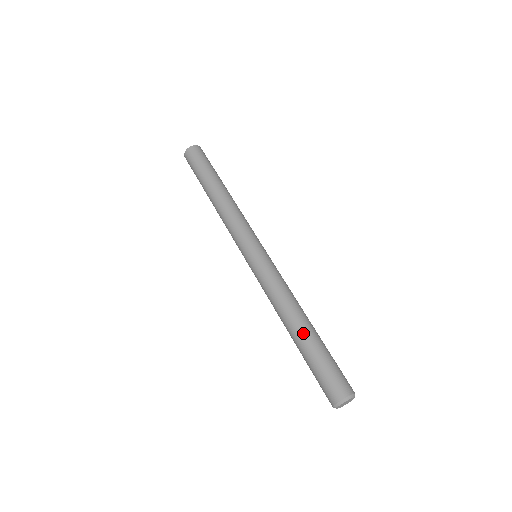
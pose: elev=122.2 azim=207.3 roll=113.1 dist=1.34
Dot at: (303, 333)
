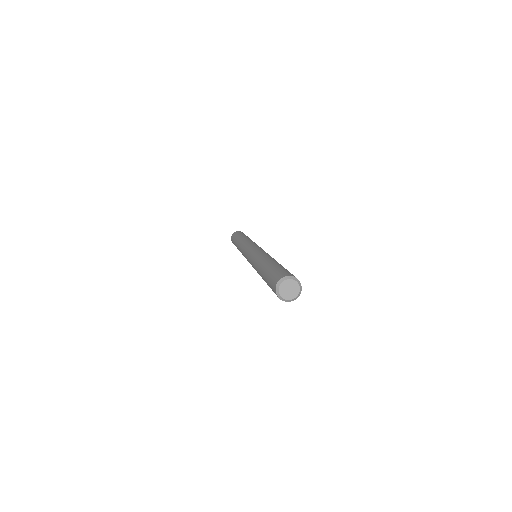
Dot at: (270, 262)
